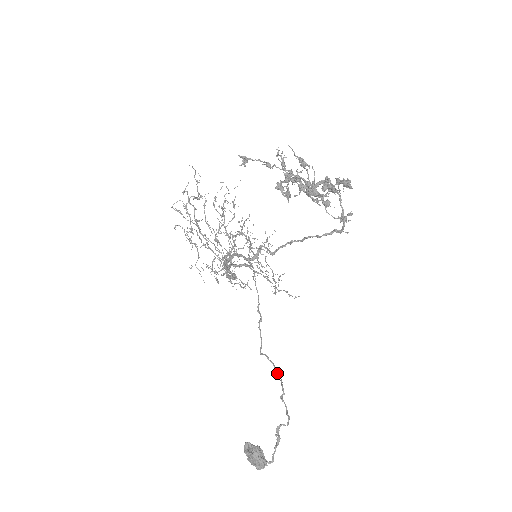
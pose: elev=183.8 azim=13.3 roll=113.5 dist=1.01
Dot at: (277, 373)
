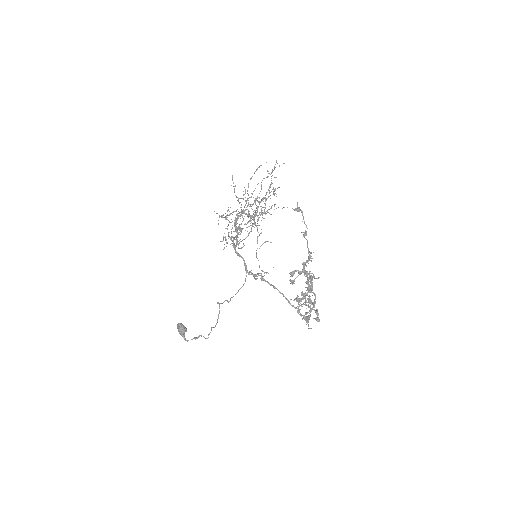
Dot at: (218, 316)
